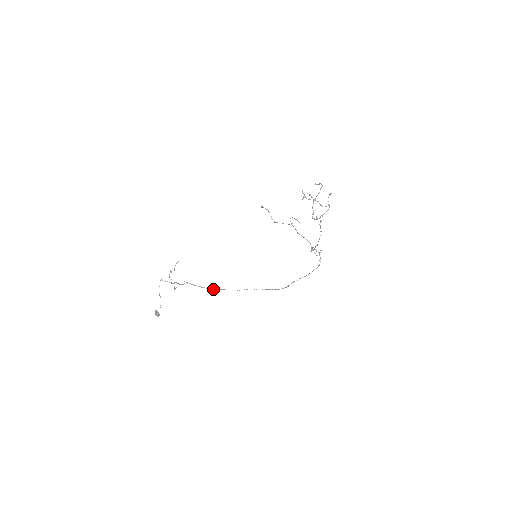
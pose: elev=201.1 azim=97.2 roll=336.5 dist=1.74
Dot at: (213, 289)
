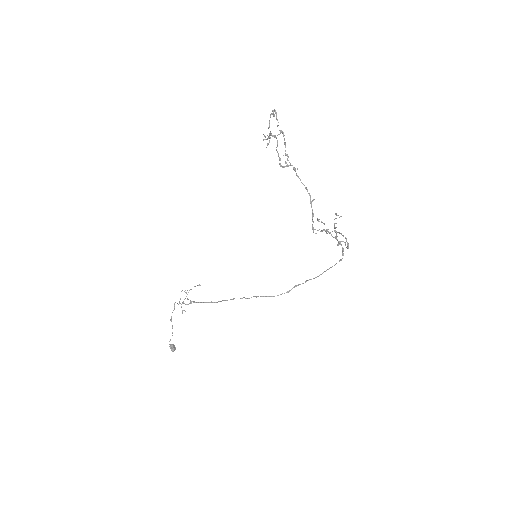
Dot at: (204, 302)
